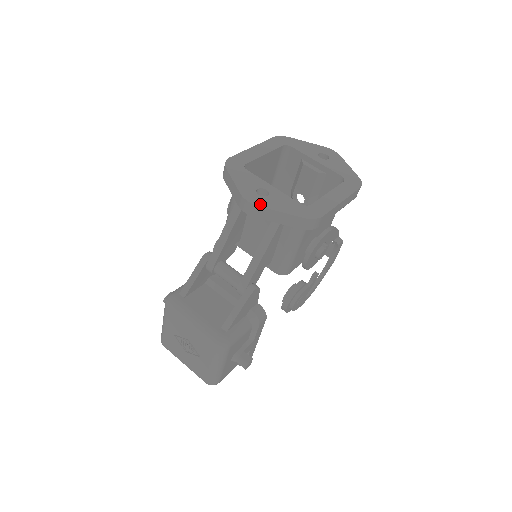
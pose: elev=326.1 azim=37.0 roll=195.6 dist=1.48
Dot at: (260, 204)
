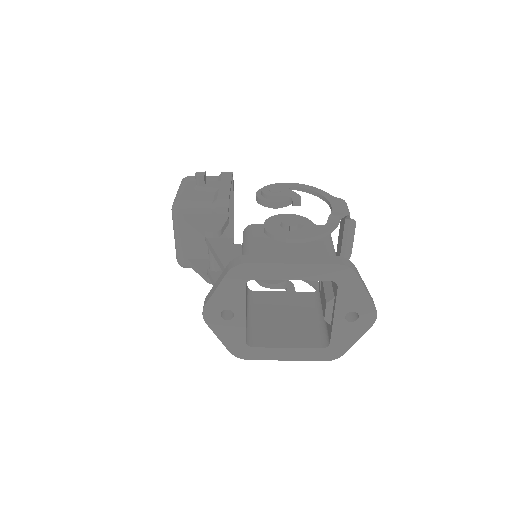
Dot at: (209, 323)
